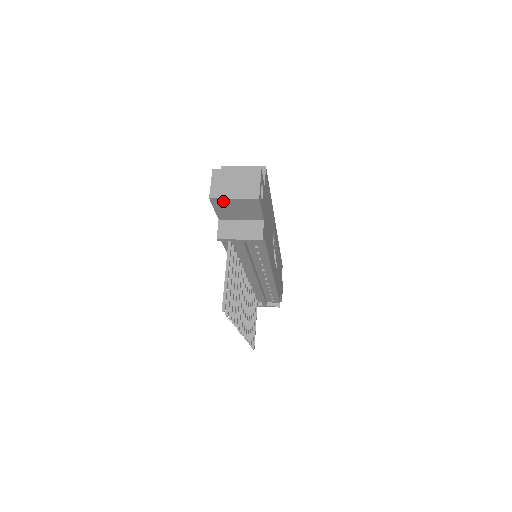
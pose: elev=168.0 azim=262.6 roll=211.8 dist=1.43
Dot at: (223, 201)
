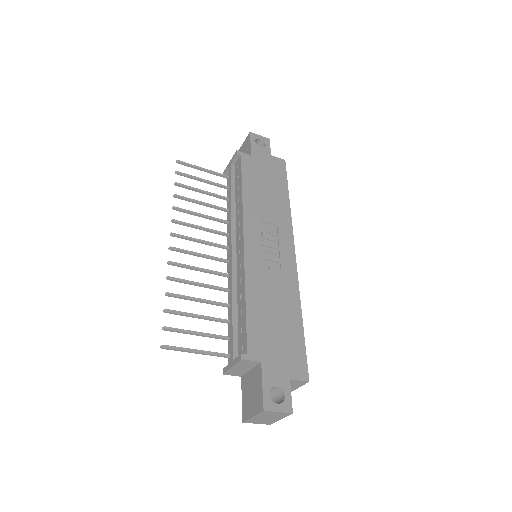
Dot at: occluded
